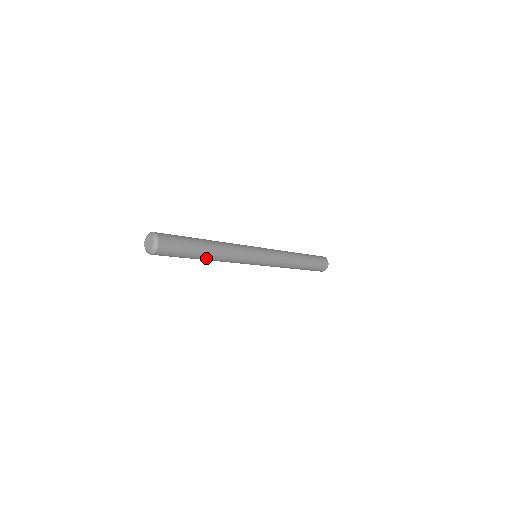
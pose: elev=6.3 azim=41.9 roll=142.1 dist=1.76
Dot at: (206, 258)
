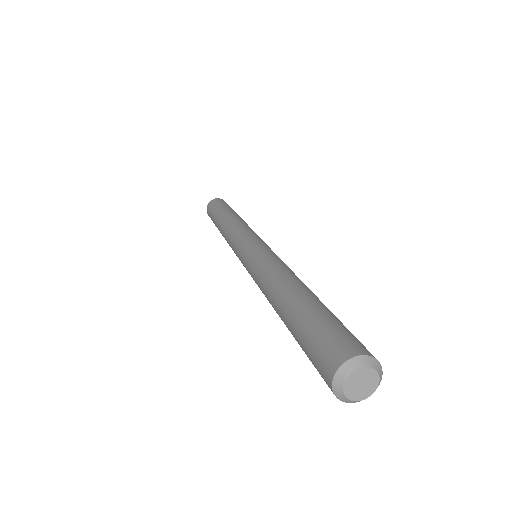
Dot at: occluded
